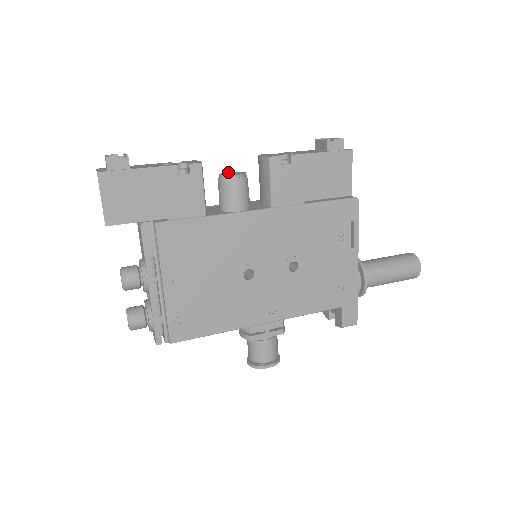
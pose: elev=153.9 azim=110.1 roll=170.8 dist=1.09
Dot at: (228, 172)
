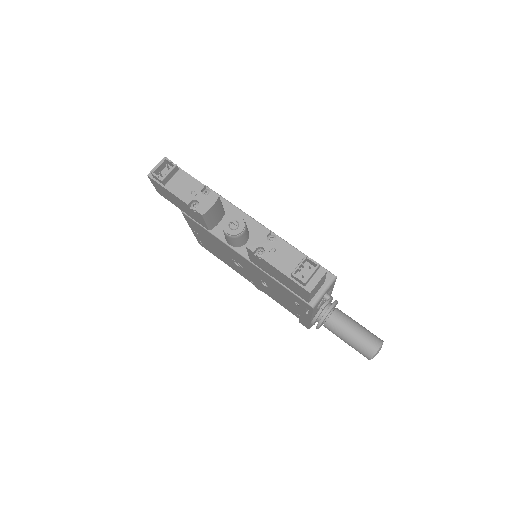
Dot at: (240, 217)
